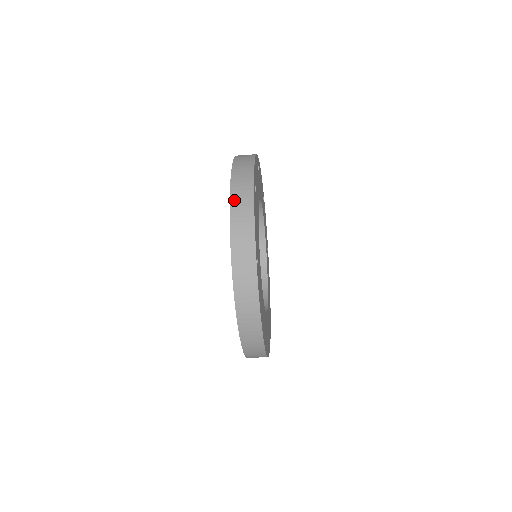
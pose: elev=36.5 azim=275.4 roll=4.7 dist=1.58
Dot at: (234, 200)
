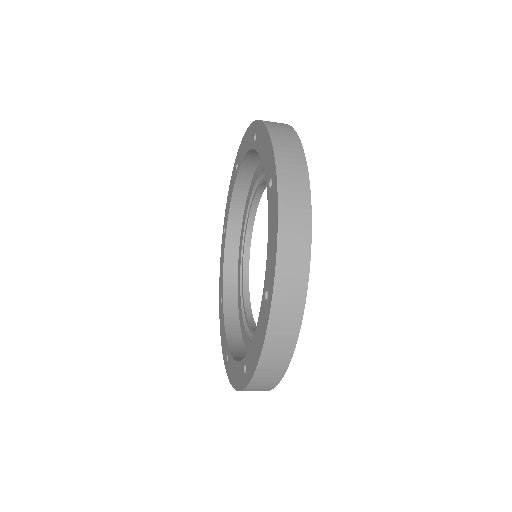
Dot at: (271, 340)
